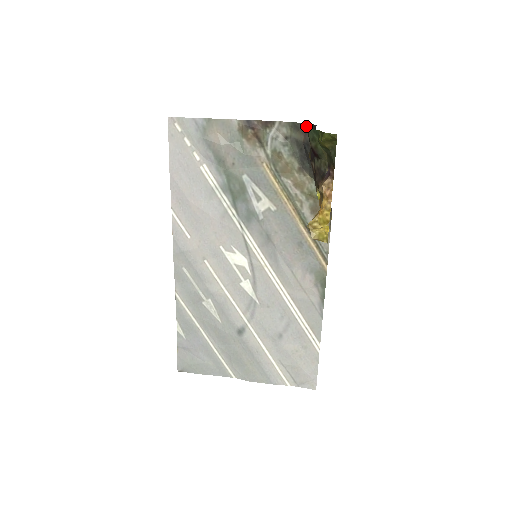
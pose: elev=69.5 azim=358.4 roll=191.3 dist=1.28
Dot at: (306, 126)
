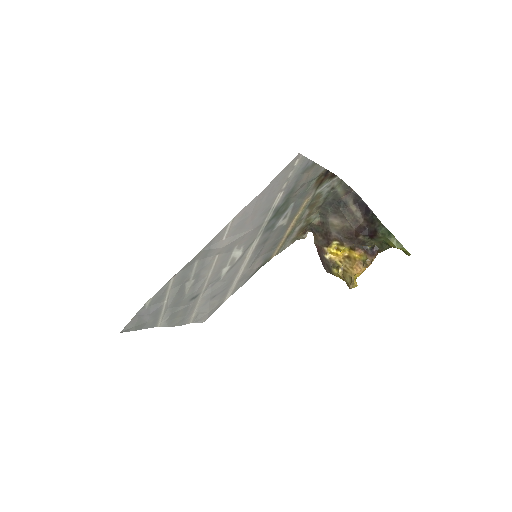
Dot at: (352, 192)
